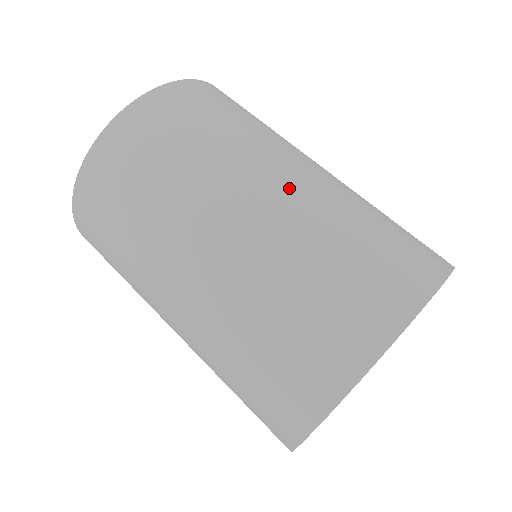
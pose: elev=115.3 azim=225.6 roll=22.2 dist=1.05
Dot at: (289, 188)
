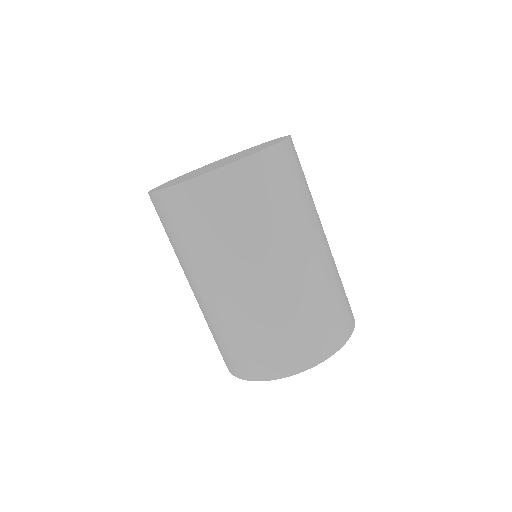
Dot at: (321, 253)
